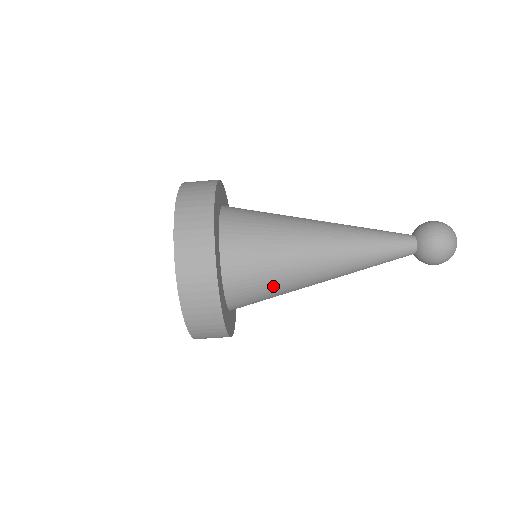
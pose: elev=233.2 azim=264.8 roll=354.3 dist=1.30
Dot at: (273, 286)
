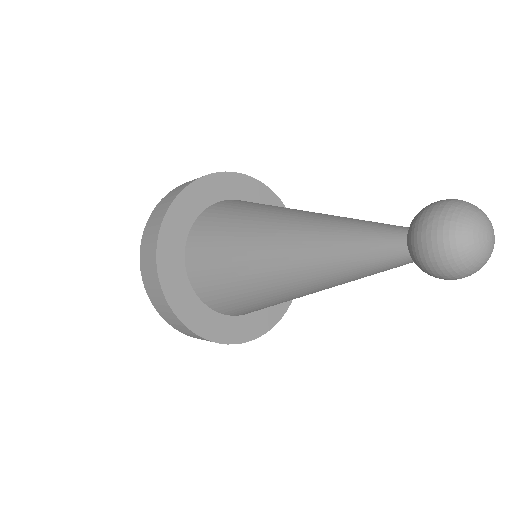
Dot at: occluded
